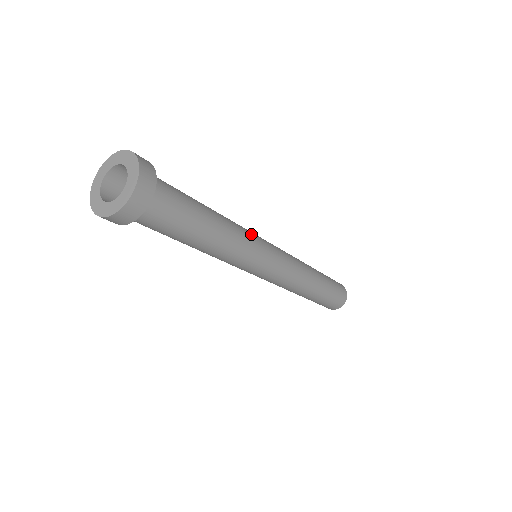
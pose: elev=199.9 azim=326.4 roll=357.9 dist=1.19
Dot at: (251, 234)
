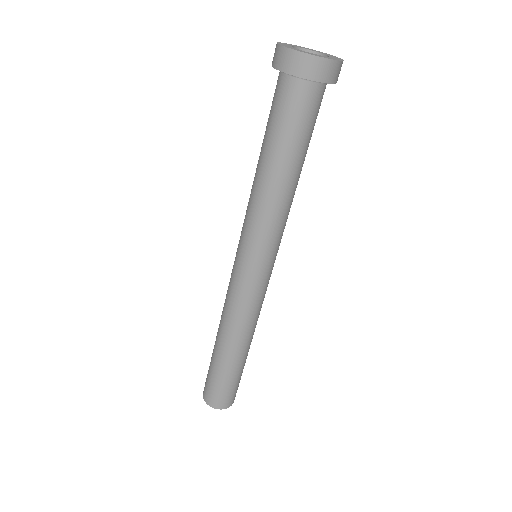
Dot at: occluded
